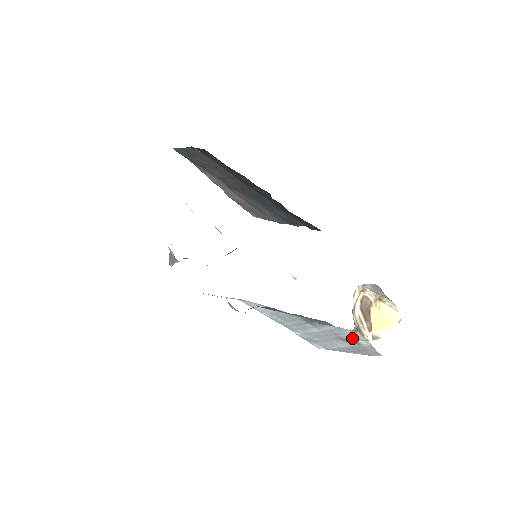
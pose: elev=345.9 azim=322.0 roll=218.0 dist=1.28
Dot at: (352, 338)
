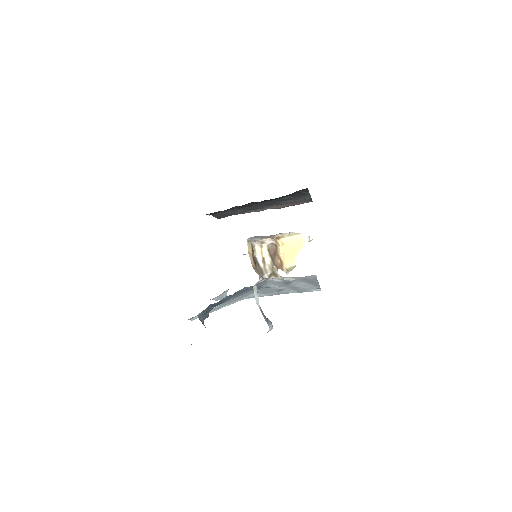
Dot at: (281, 281)
